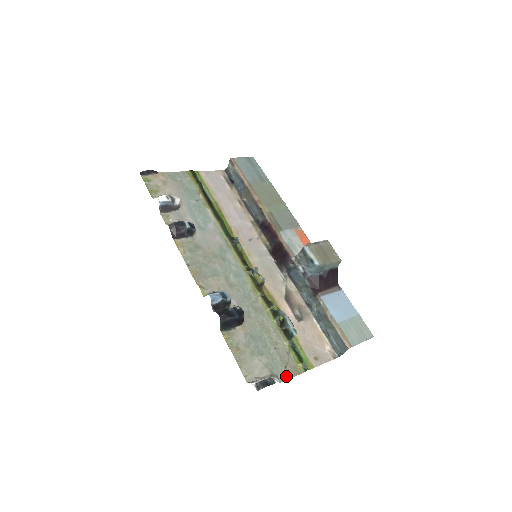
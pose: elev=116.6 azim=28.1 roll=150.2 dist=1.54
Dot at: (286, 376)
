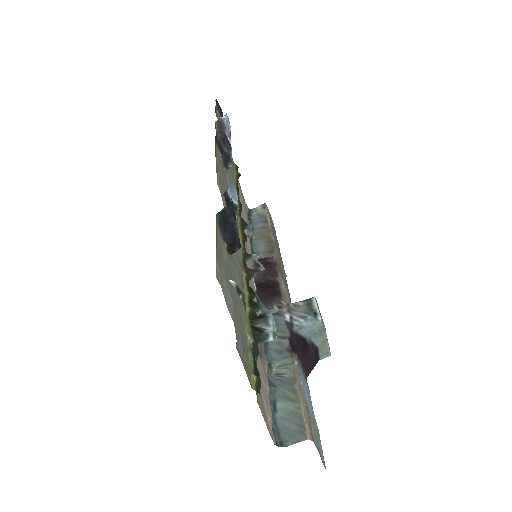
Dot at: (242, 357)
